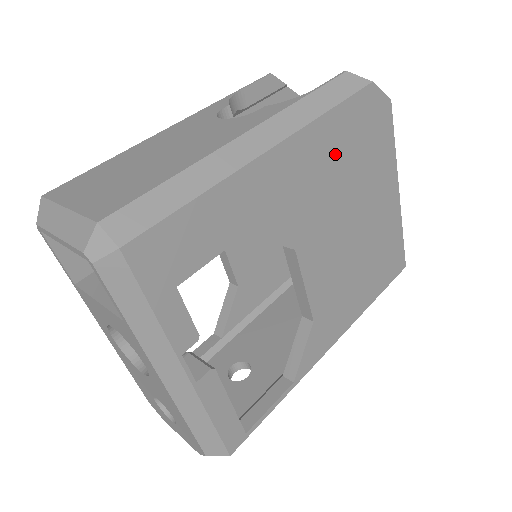
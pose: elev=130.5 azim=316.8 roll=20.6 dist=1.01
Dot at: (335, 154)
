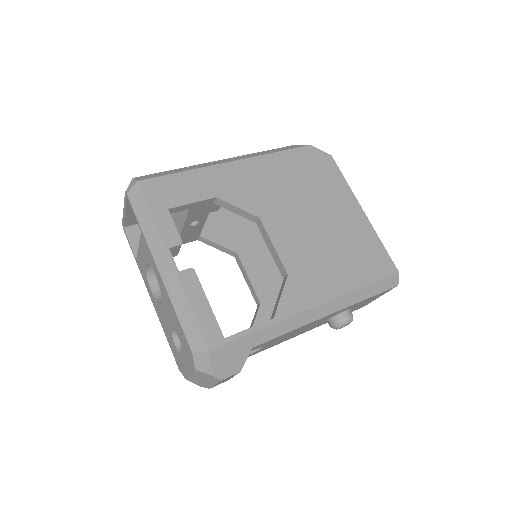
Dot at: (286, 174)
